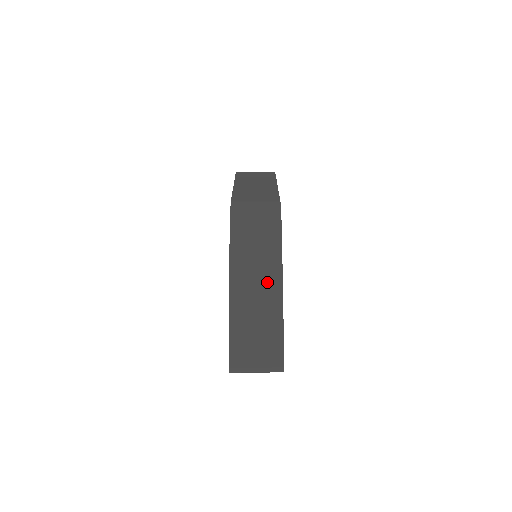
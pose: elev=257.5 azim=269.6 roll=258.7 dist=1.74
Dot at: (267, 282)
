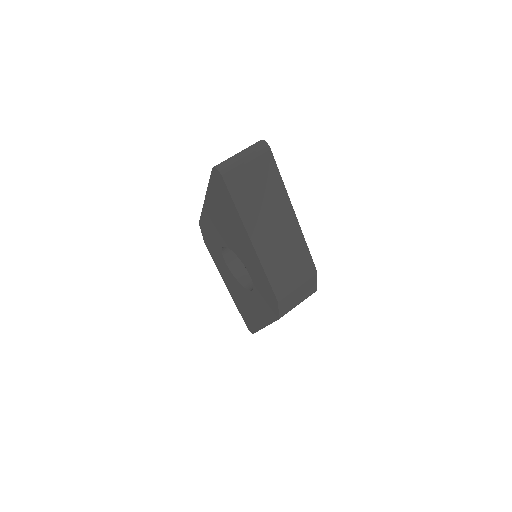
Dot at: occluded
